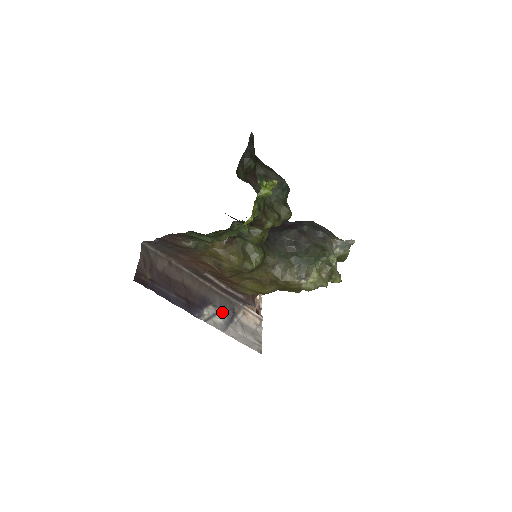
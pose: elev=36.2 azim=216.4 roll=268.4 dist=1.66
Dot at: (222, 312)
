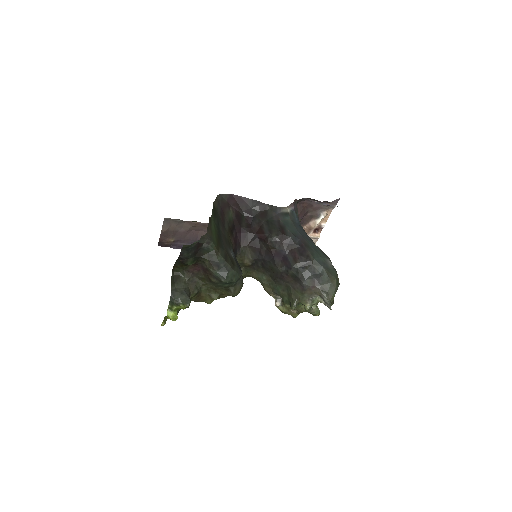
Dot at: occluded
